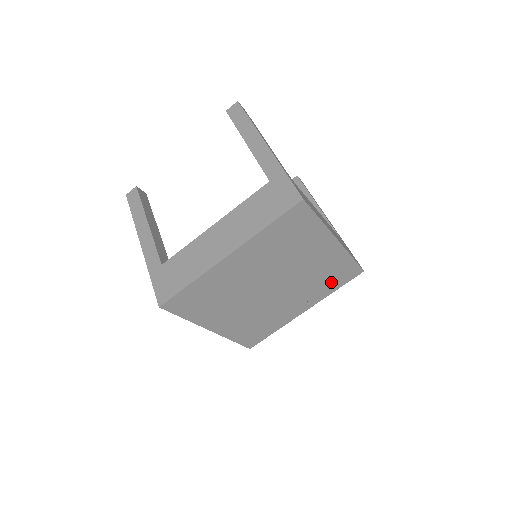
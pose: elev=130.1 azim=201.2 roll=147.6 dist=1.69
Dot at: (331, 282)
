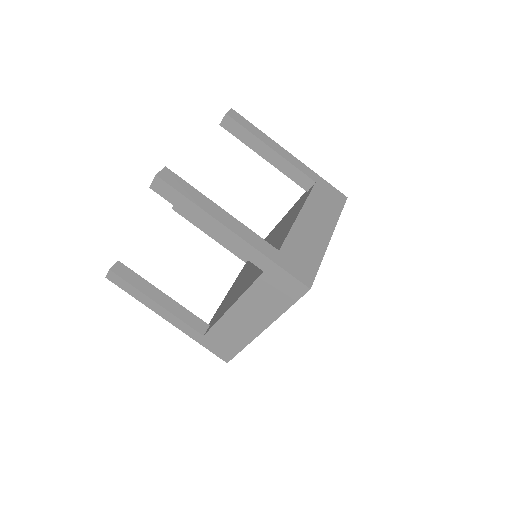
Dot at: occluded
